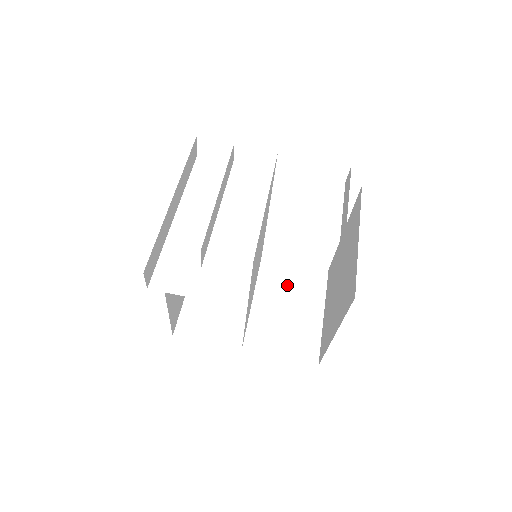
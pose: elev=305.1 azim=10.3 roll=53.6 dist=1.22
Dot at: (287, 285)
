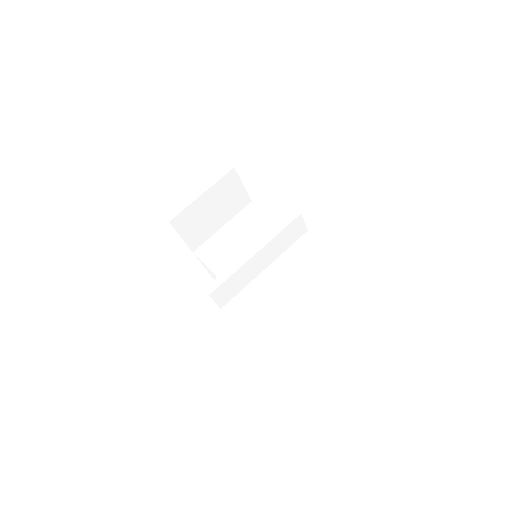
Dot at: occluded
